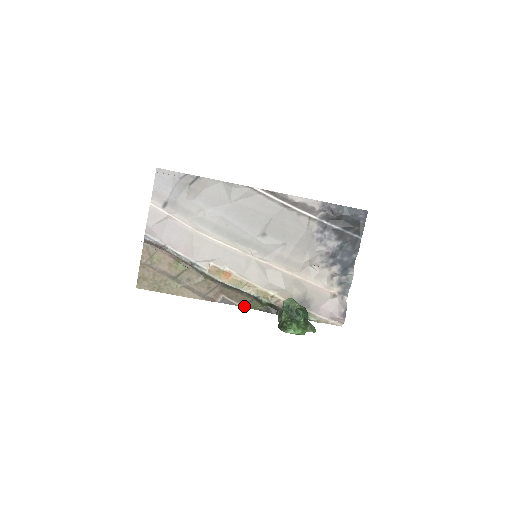
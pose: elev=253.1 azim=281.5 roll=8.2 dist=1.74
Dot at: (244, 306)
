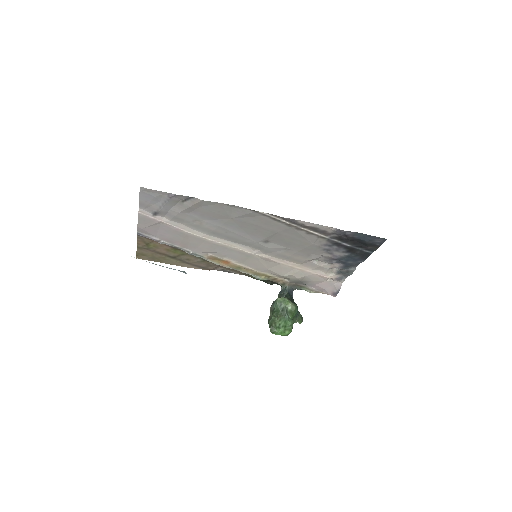
Dot at: (242, 274)
